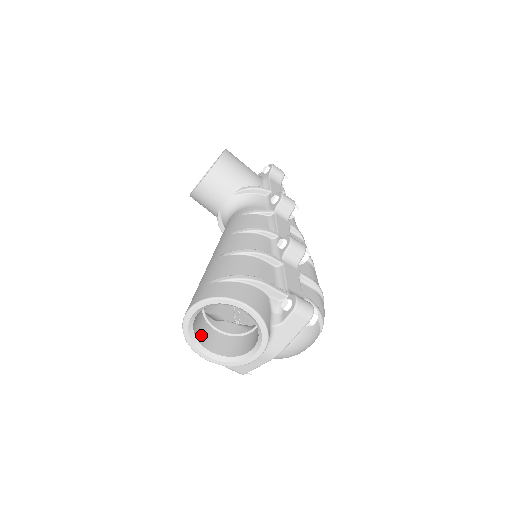
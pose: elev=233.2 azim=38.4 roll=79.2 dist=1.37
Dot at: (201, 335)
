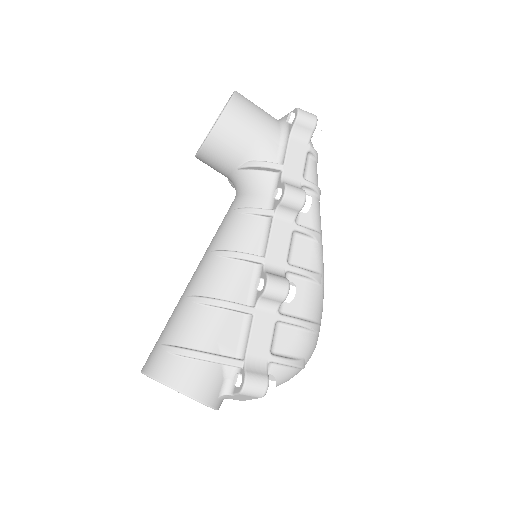
Dot at: occluded
